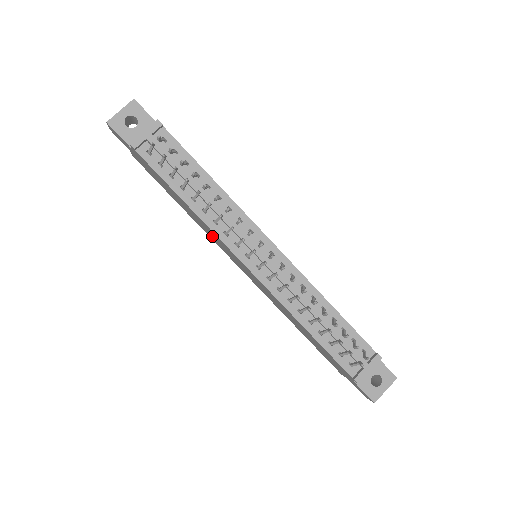
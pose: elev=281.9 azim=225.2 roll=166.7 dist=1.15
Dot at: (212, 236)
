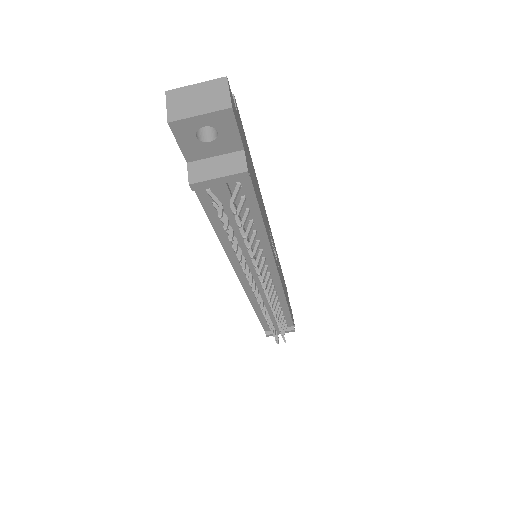
Dot at: occluded
